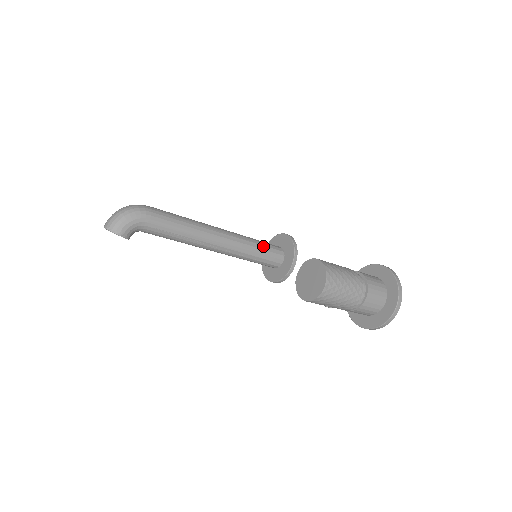
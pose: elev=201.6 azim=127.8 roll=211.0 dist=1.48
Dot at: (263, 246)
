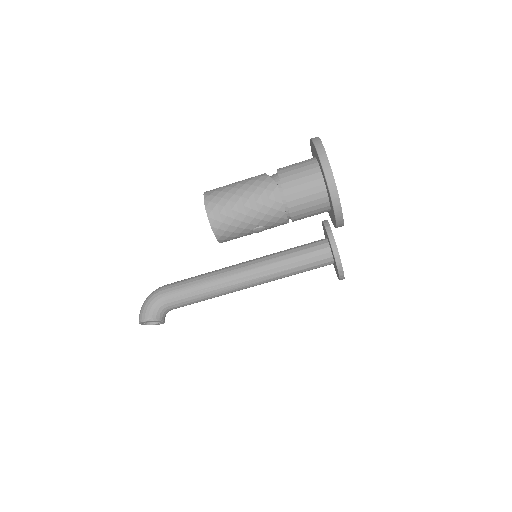
Dot at: (296, 249)
